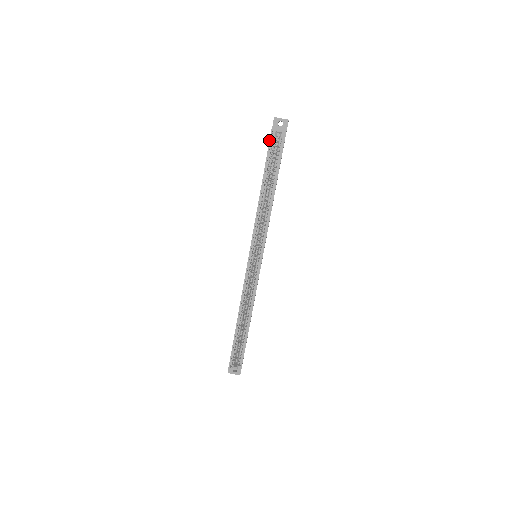
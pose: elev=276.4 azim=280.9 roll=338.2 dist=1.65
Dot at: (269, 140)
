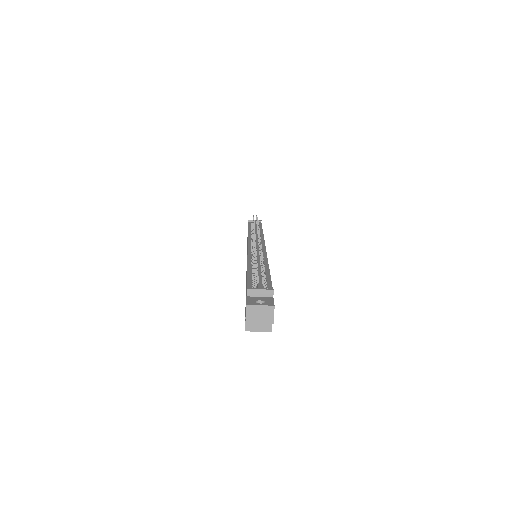
Dot at: occluded
